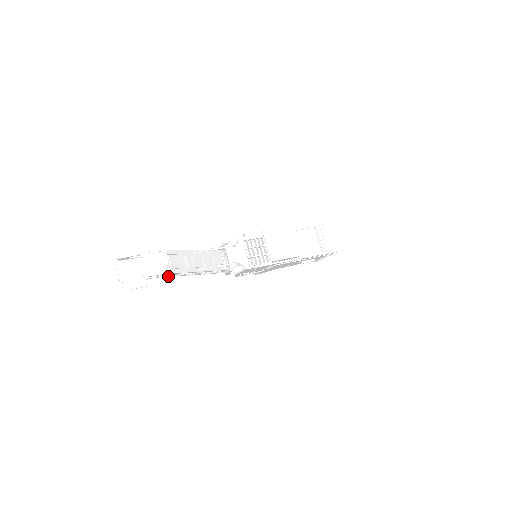
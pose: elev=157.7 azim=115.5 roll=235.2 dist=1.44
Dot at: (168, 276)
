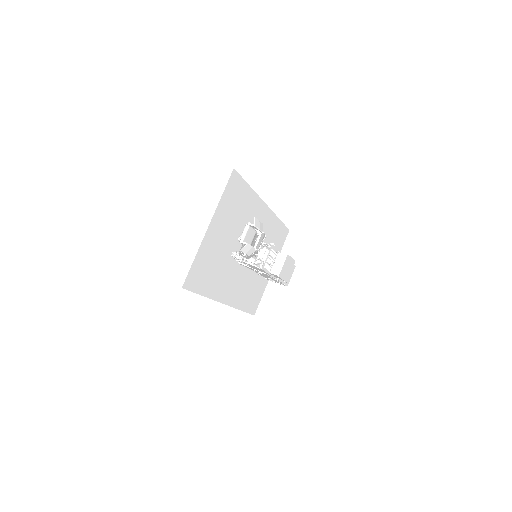
Dot at: occluded
